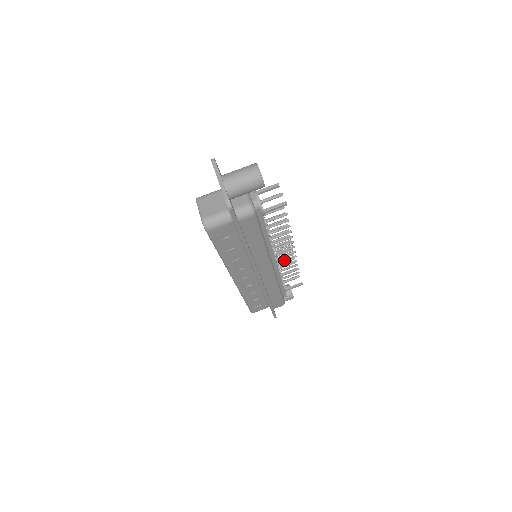
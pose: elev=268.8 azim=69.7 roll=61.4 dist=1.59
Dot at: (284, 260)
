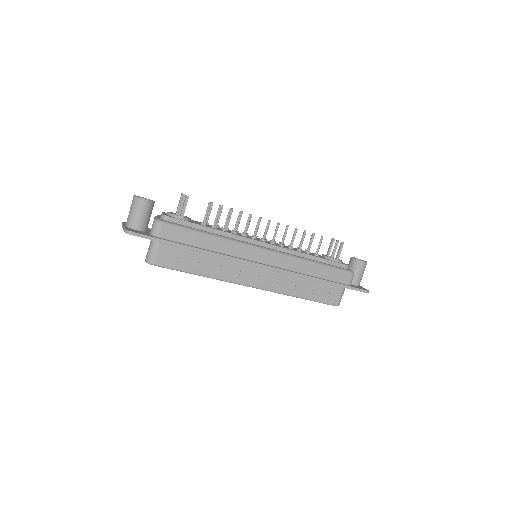
Dot at: (283, 238)
